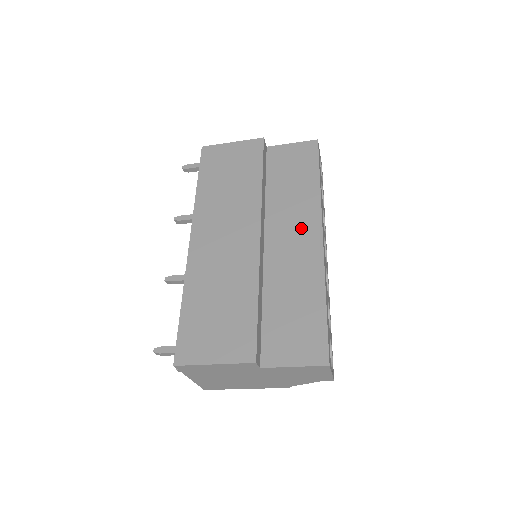
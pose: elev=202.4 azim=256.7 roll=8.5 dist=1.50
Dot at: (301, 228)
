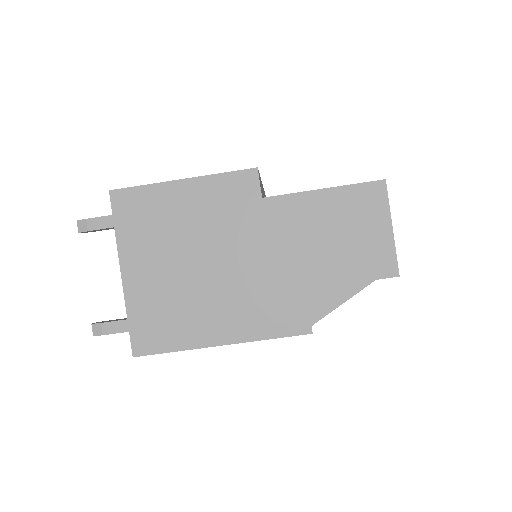
Dot at: occluded
